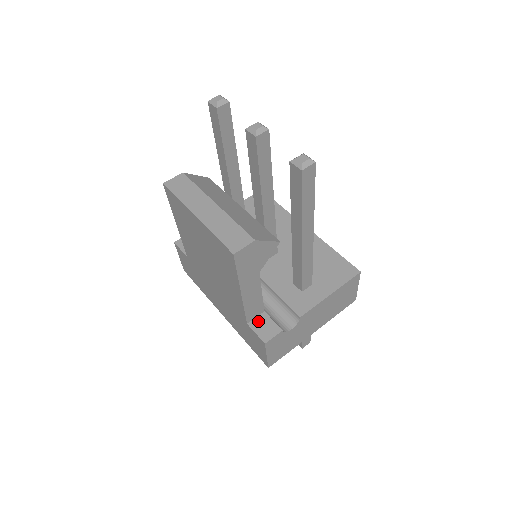
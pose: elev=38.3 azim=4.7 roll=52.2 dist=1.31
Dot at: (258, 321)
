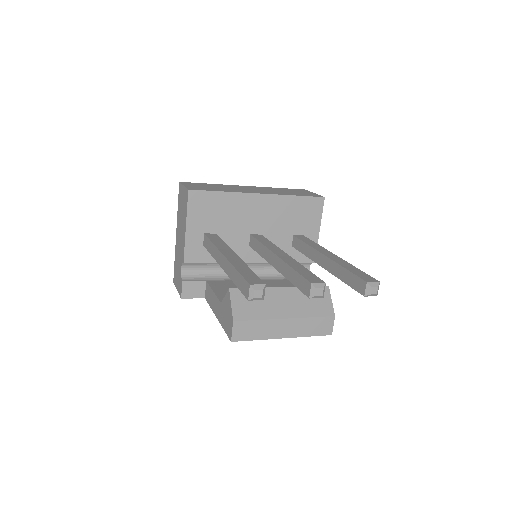
Dot at: occluded
